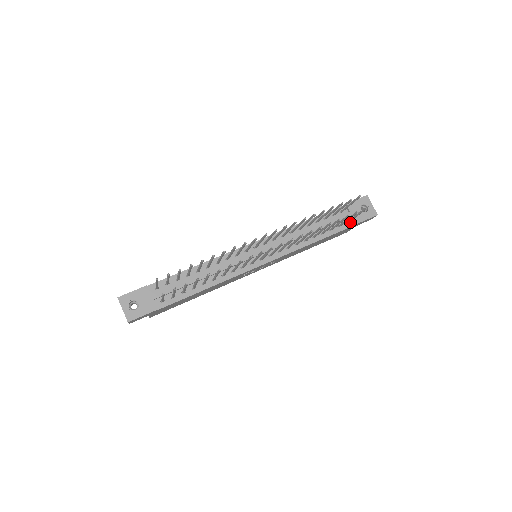
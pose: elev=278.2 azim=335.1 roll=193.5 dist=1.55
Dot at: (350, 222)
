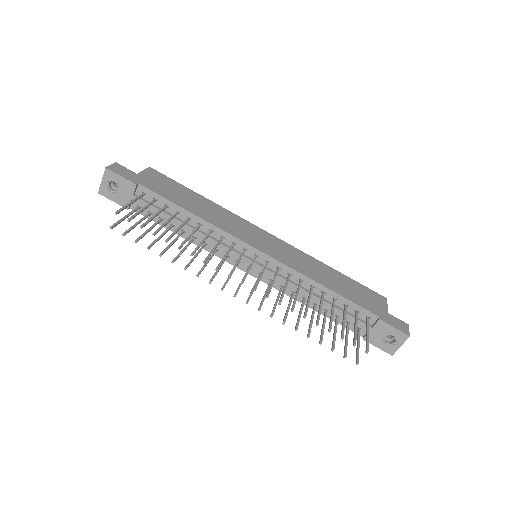
Dot at: (362, 331)
